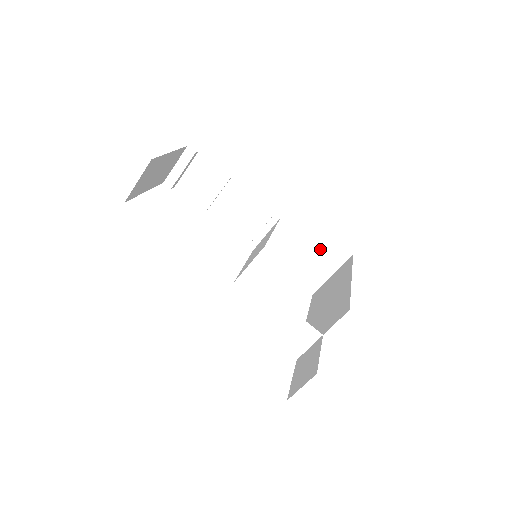
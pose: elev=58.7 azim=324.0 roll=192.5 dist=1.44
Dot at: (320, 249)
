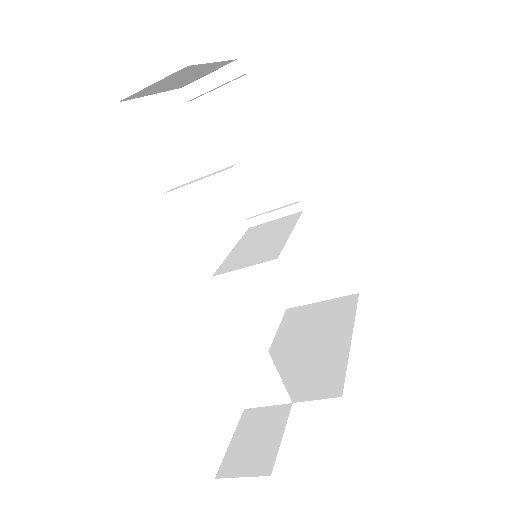
Dot at: (326, 268)
